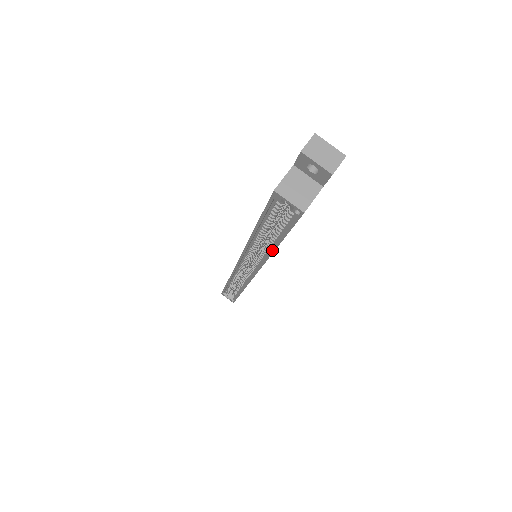
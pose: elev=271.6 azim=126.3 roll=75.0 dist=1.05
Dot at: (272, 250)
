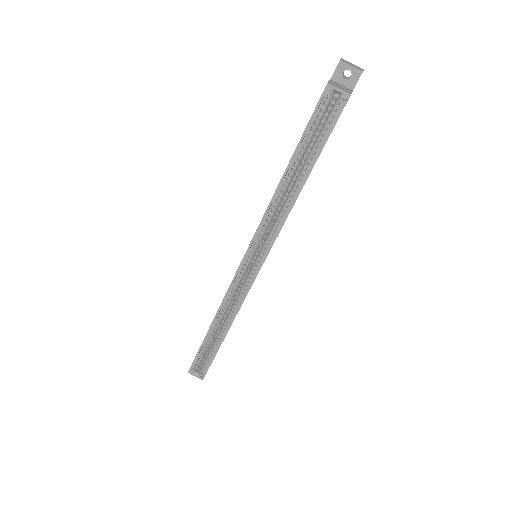
Dot at: (301, 186)
